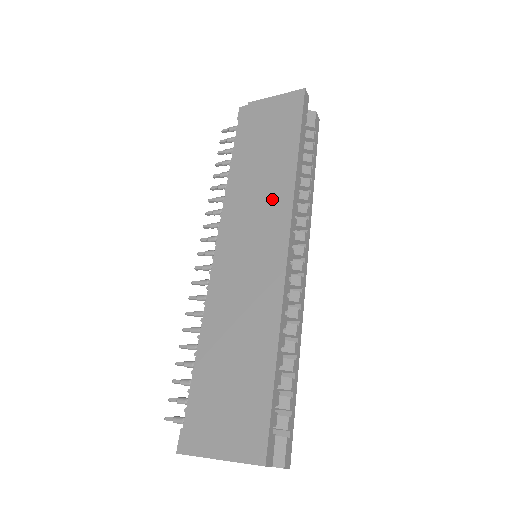
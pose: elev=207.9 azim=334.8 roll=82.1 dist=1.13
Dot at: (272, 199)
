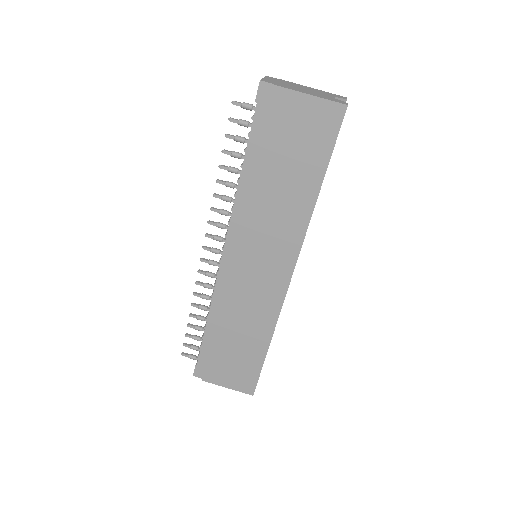
Dot at: (283, 233)
